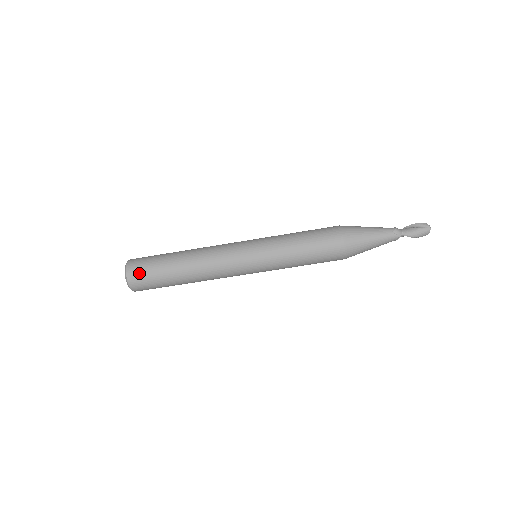
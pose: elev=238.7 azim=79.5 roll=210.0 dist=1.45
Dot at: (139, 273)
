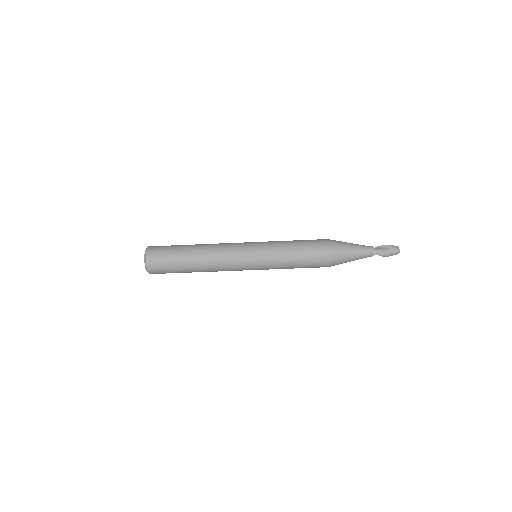
Dot at: (157, 264)
